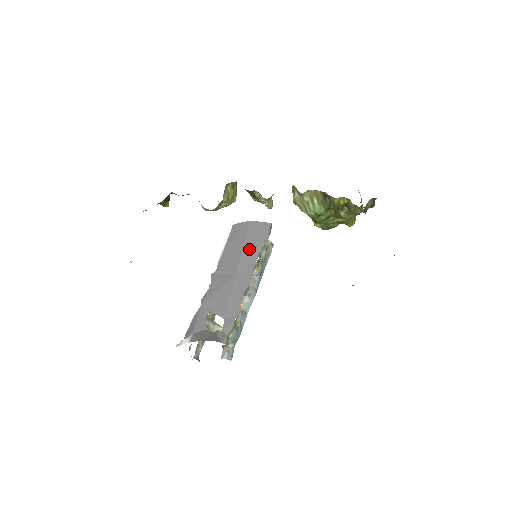
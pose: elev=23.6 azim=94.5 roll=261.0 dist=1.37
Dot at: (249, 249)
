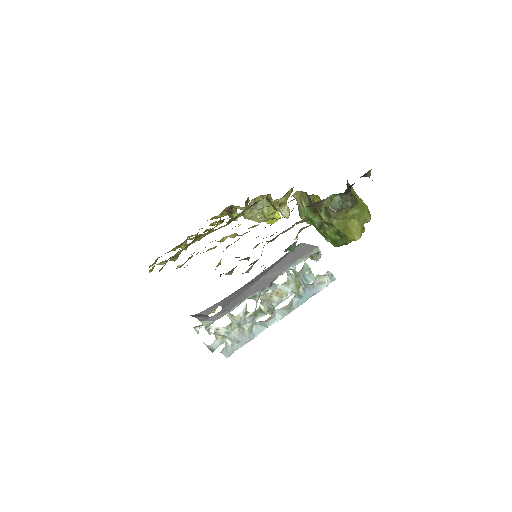
Dot at: (283, 264)
